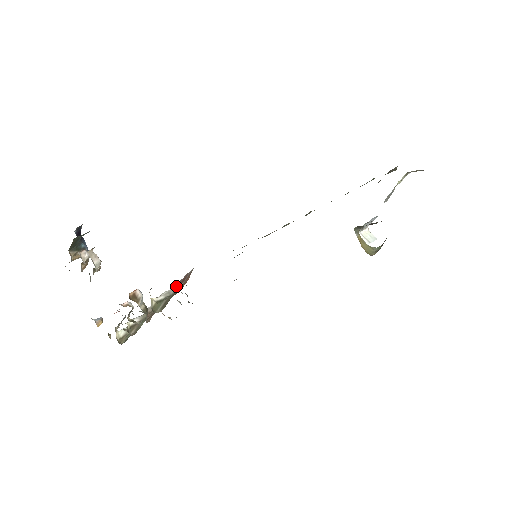
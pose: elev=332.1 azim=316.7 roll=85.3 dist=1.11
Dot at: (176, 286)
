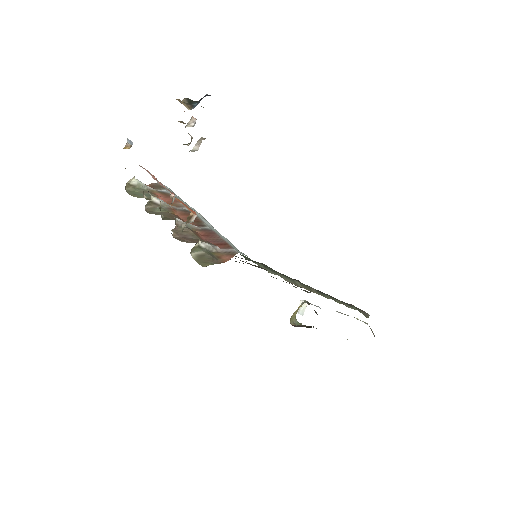
Dot at: (217, 247)
